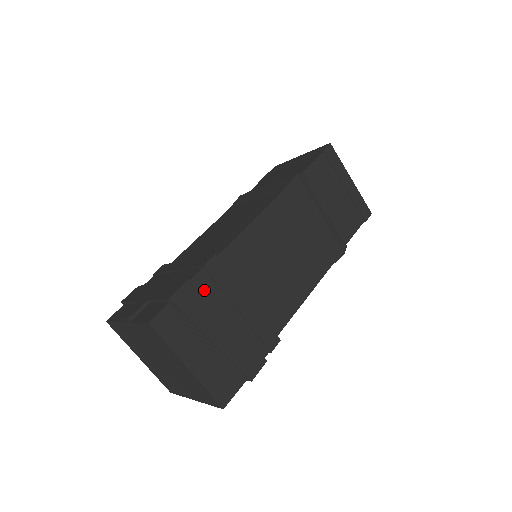
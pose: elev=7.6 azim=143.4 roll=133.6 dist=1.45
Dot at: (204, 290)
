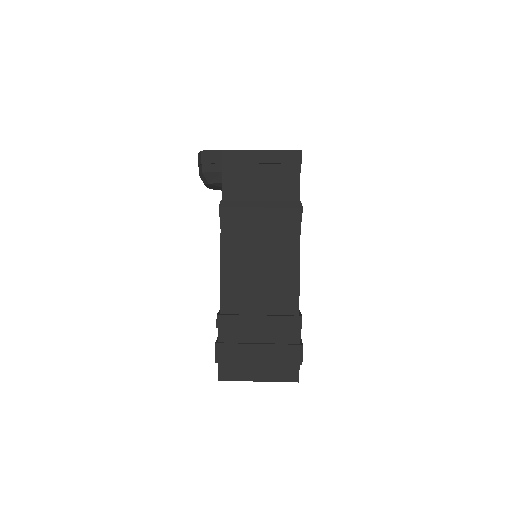
Dot at: occluded
